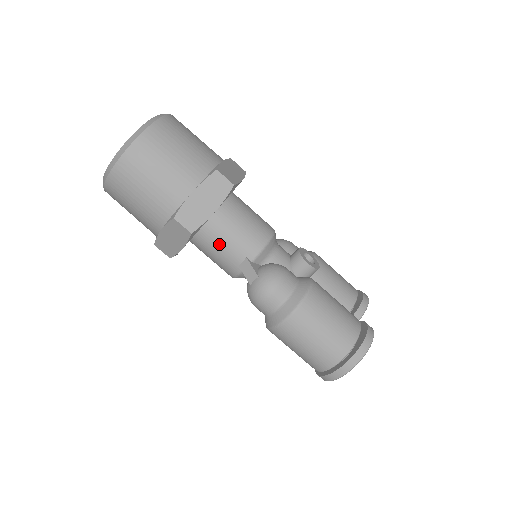
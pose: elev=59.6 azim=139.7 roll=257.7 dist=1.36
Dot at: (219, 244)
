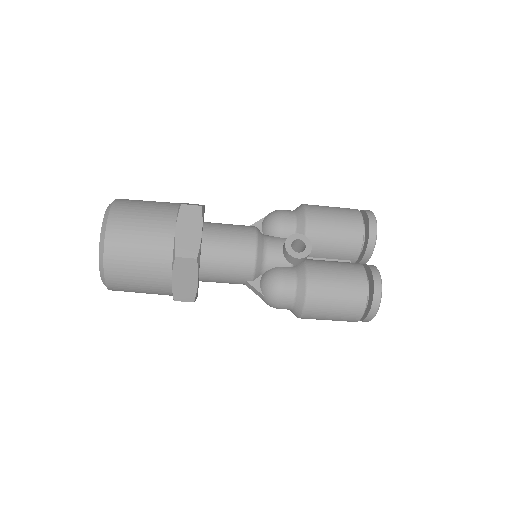
Dot at: (220, 282)
